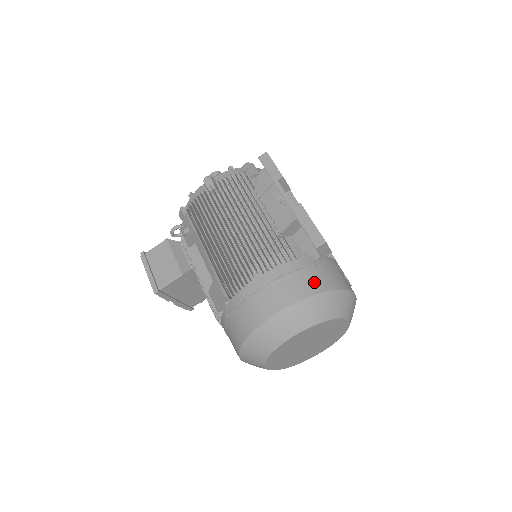
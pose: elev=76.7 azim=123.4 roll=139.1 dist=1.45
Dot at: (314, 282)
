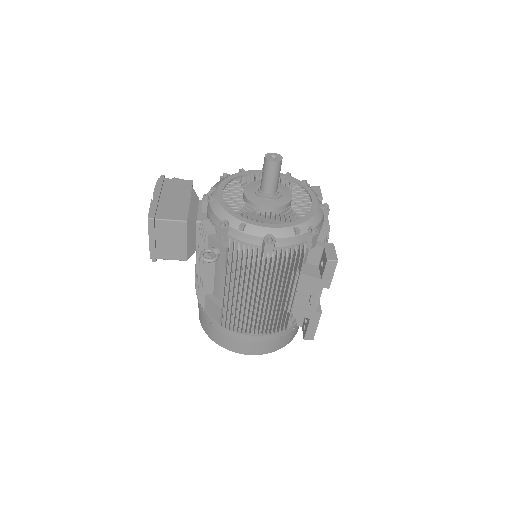
Dot at: (285, 342)
